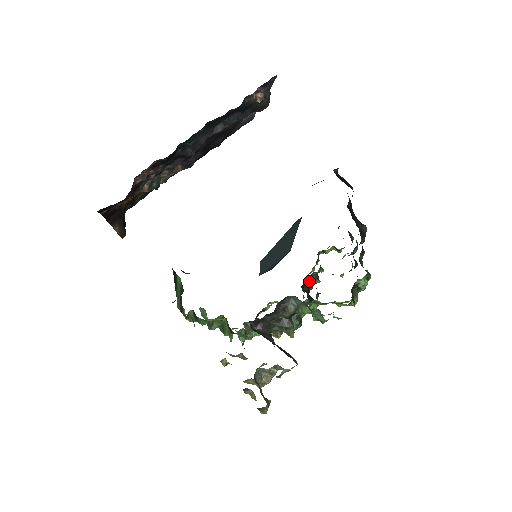
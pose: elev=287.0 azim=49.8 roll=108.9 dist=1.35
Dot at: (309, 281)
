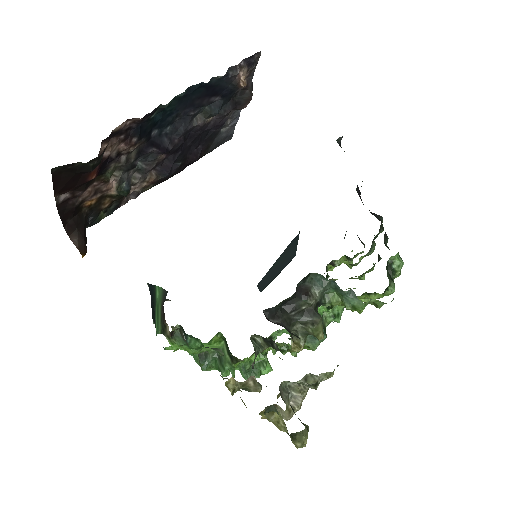
Dot at: occluded
